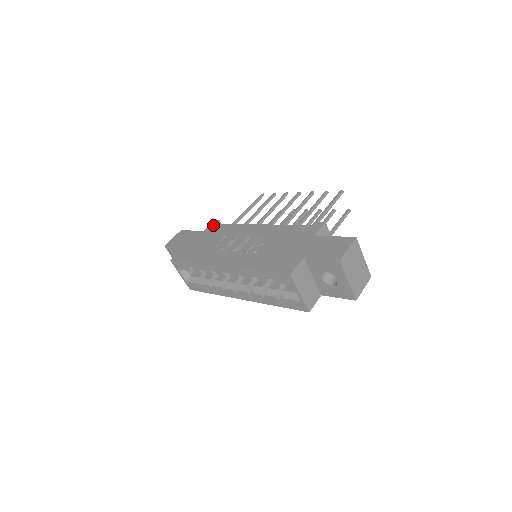
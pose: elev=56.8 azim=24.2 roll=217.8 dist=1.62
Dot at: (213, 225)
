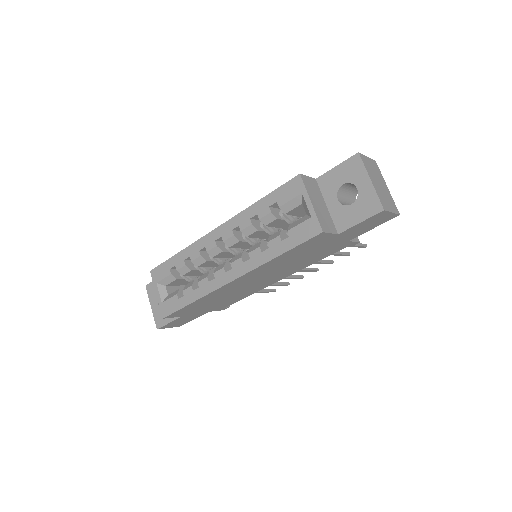
Dot at: occluded
